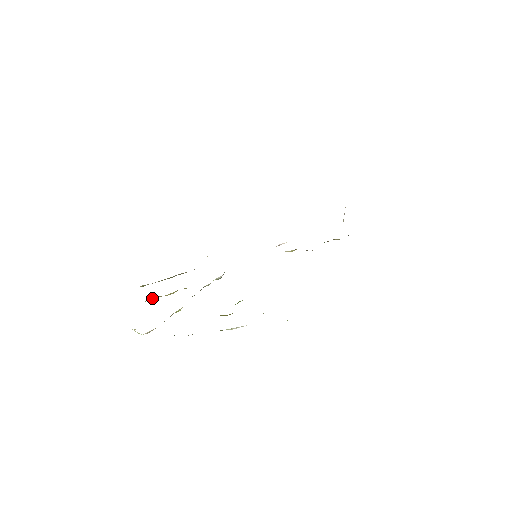
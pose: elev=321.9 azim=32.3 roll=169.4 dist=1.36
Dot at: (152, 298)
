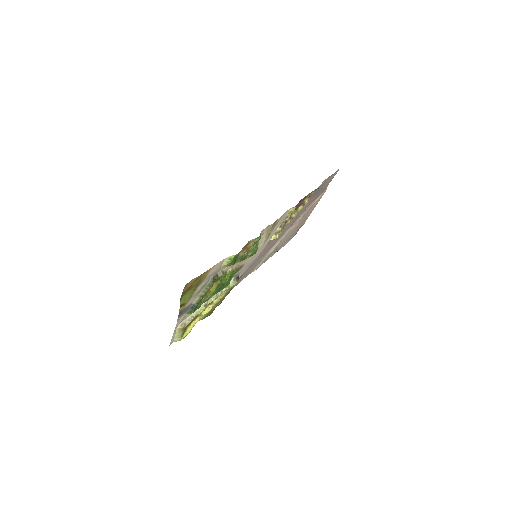
Dot at: (199, 318)
